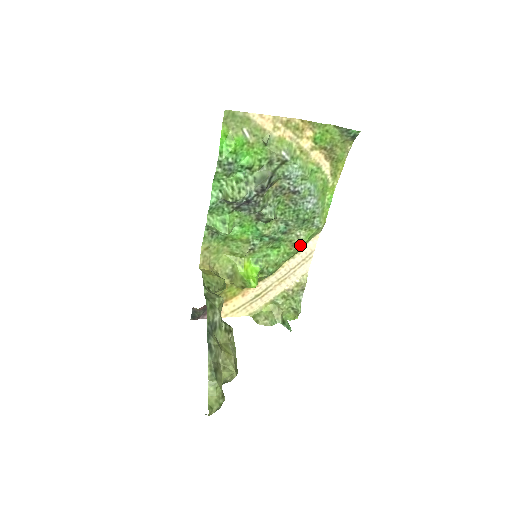
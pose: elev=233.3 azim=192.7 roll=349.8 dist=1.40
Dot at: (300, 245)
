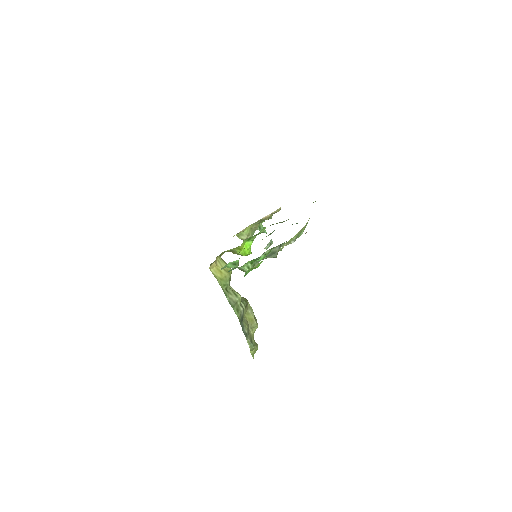
Dot at: occluded
